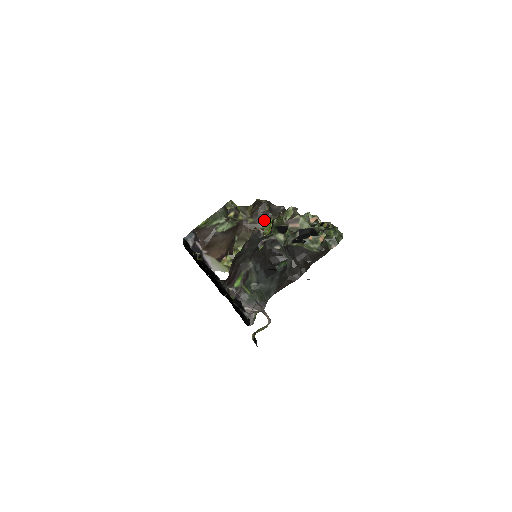
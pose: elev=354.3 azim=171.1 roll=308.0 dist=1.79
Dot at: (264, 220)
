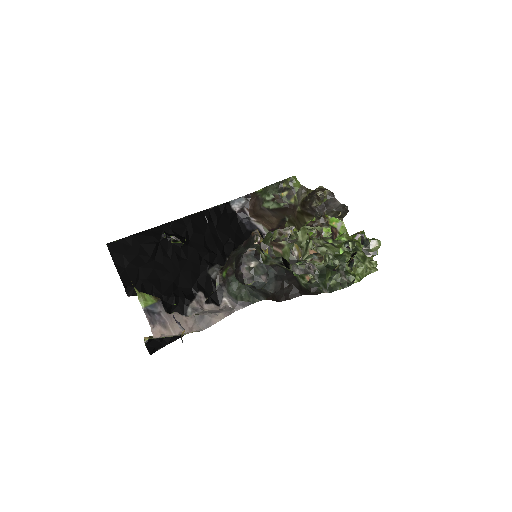
Dot at: (310, 215)
